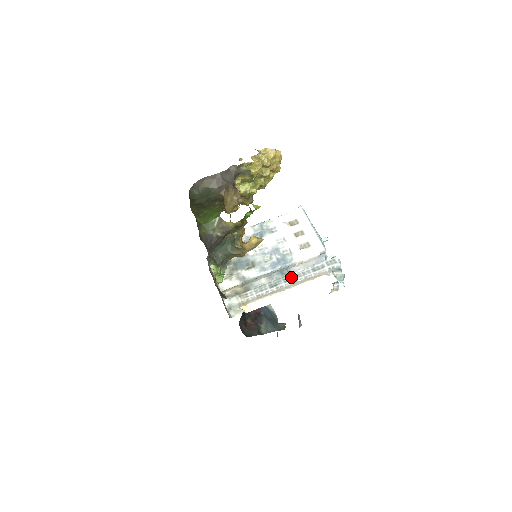
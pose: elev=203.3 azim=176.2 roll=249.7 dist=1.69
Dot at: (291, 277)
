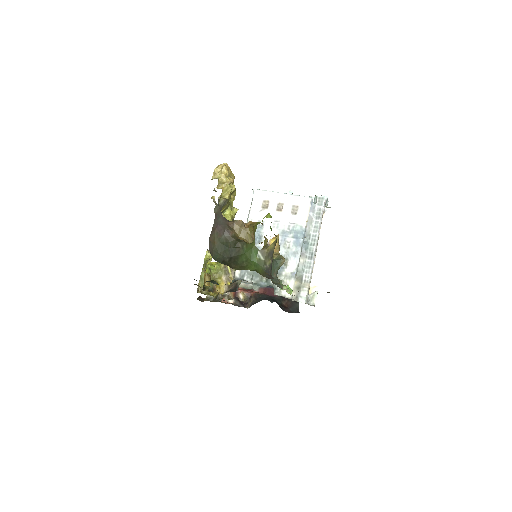
Dot at: (313, 238)
